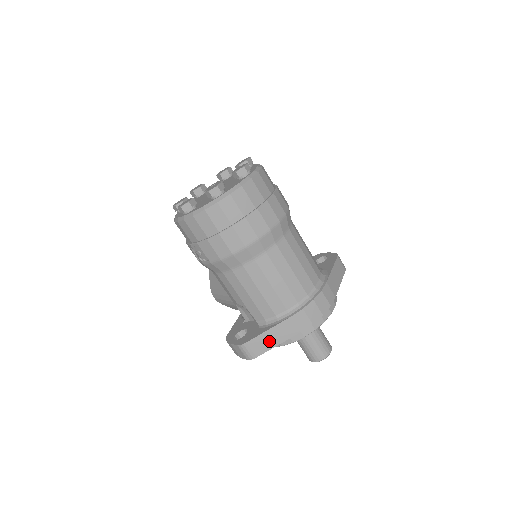
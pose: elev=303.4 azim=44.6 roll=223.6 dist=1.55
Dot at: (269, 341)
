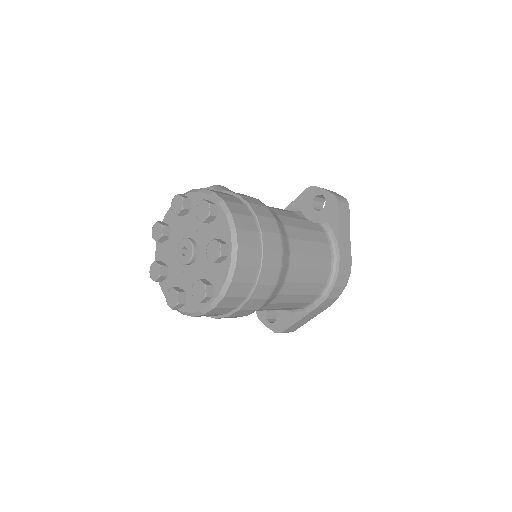
Dot at: (302, 322)
